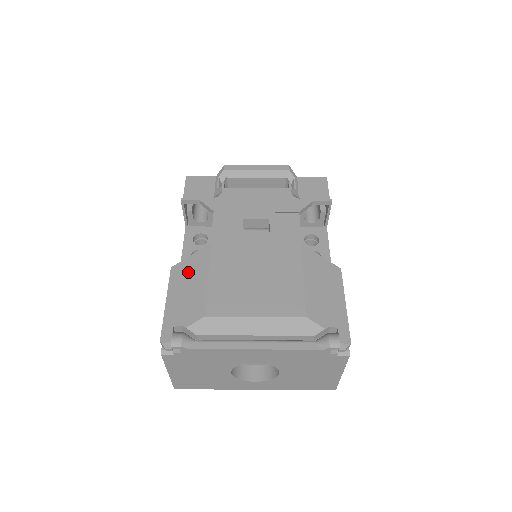
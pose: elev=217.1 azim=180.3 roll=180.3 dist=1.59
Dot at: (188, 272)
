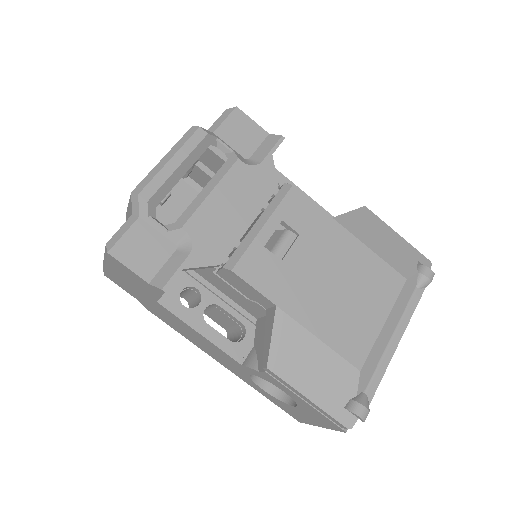
Dot at: (292, 354)
